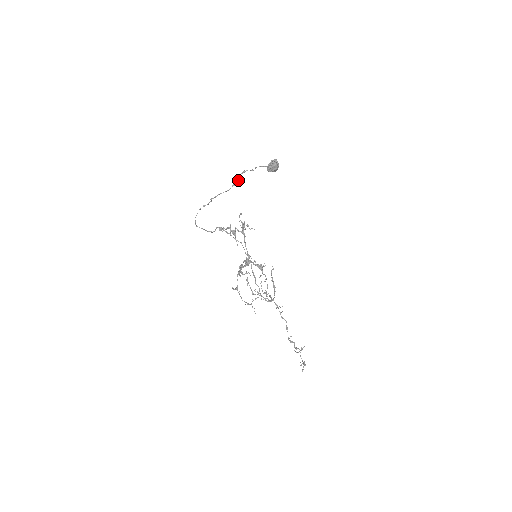
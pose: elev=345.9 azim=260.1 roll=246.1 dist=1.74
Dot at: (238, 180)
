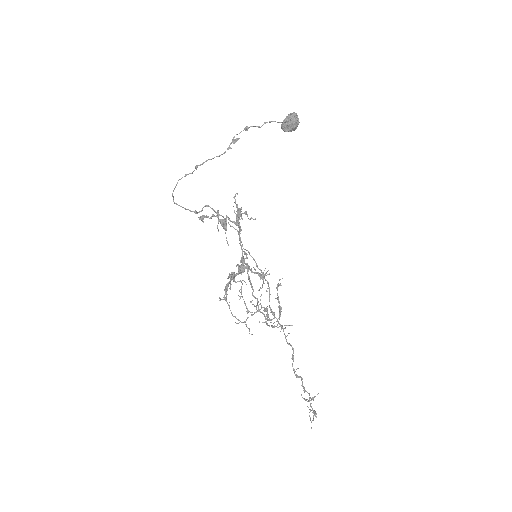
Dot at: (237, 140)
